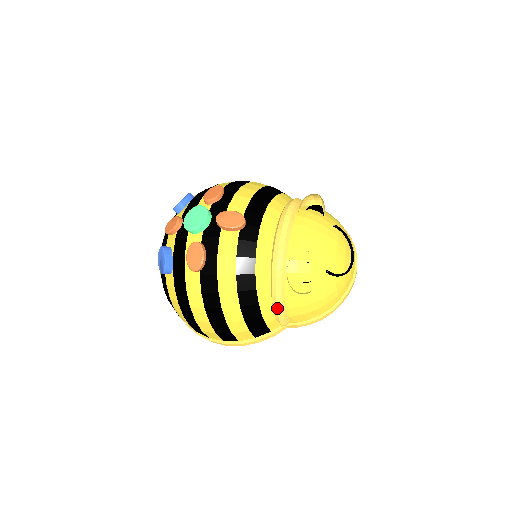
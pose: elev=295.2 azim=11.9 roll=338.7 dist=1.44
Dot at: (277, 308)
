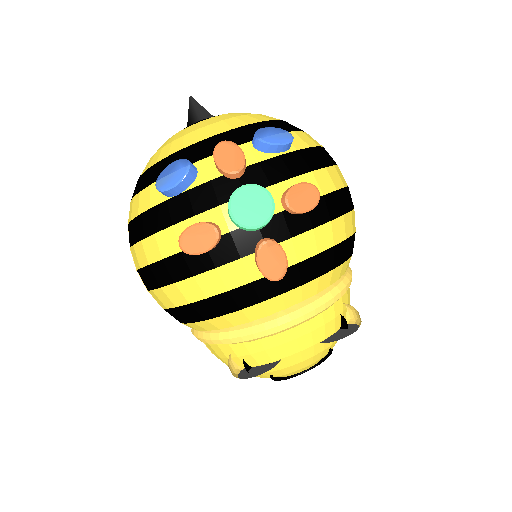
Dot at: (202, 338)
